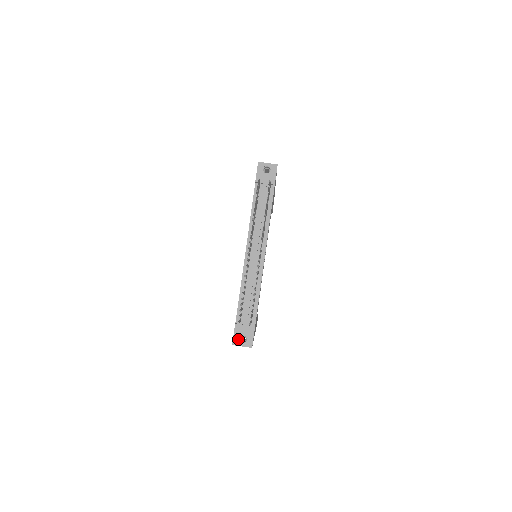
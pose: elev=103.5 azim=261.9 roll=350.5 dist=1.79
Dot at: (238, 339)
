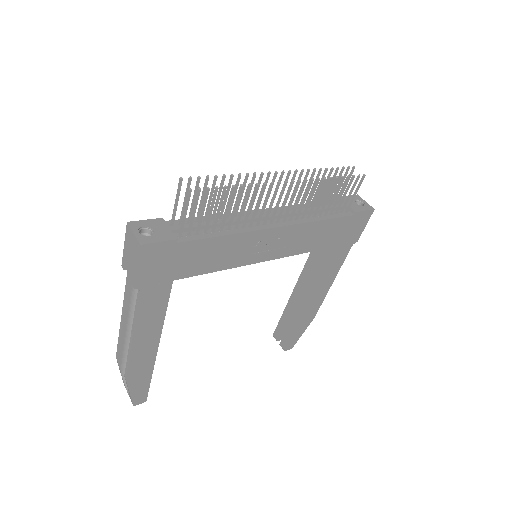
Dot at: (142, 226)
